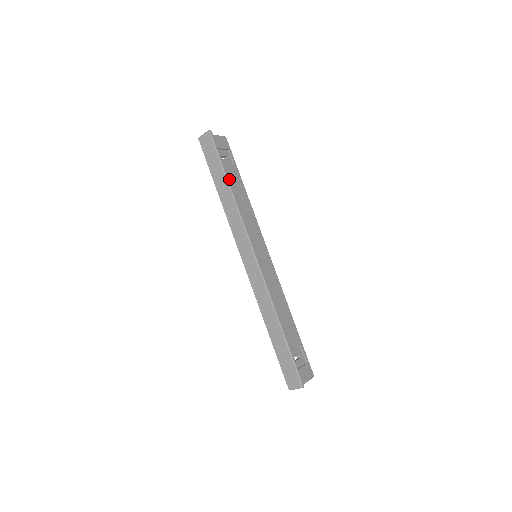
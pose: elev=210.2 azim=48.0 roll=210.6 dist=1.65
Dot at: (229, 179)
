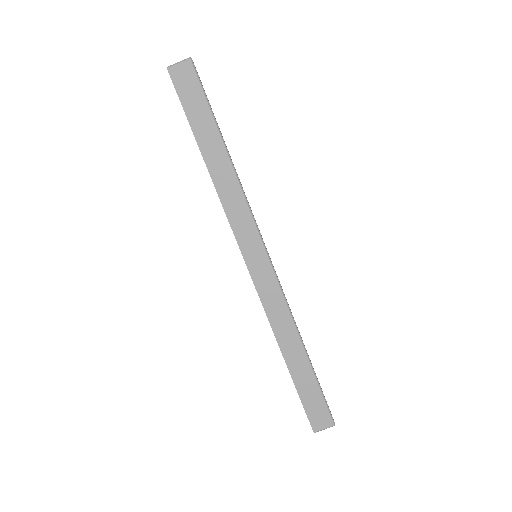
Dot at: occluded
